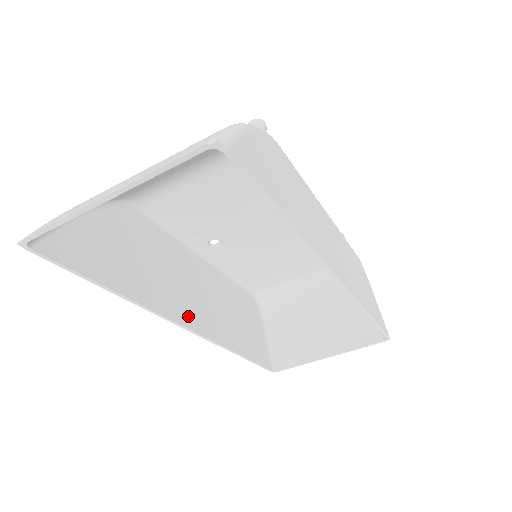
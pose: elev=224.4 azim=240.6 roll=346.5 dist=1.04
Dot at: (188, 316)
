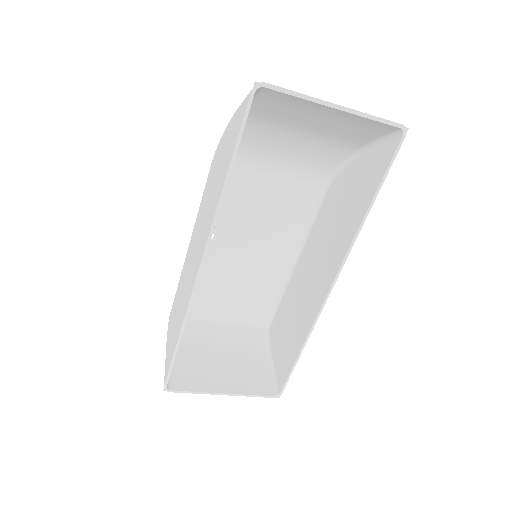
Dot at: occluded
